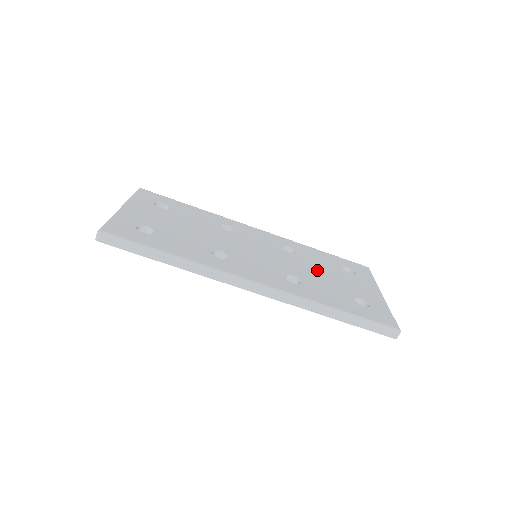
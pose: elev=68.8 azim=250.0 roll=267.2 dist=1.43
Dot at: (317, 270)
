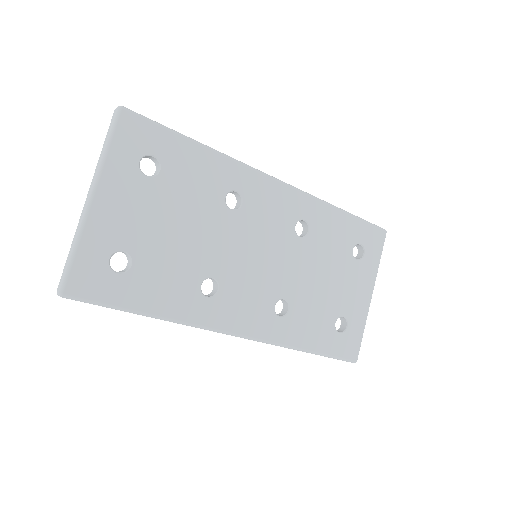
Dot at: (319, 271)
